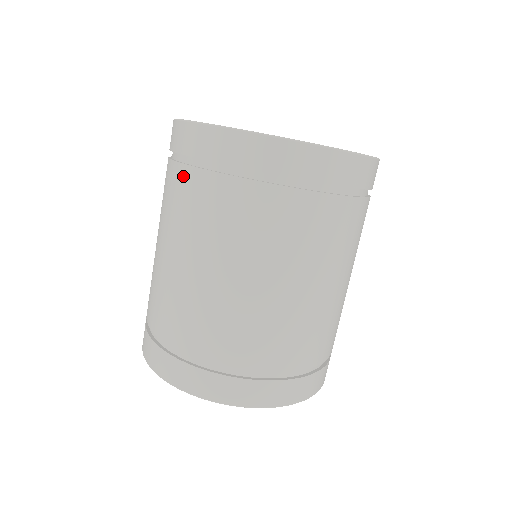
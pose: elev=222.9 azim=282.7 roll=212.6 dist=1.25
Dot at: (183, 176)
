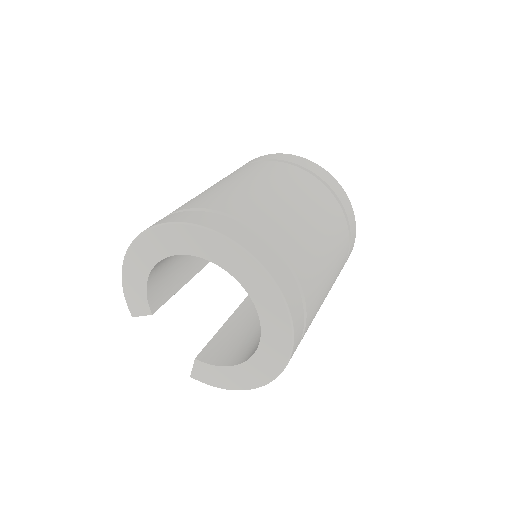
Dot at: (257, 163)
